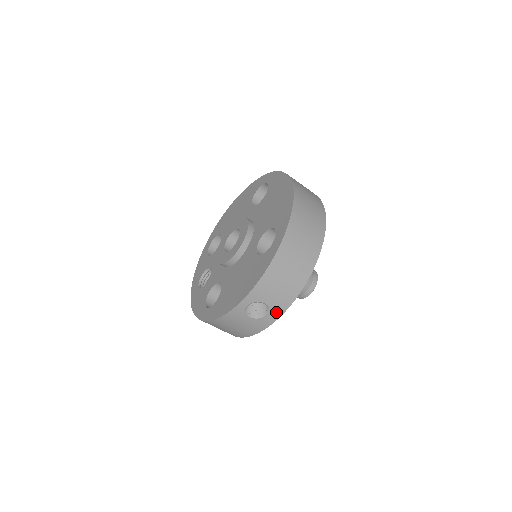
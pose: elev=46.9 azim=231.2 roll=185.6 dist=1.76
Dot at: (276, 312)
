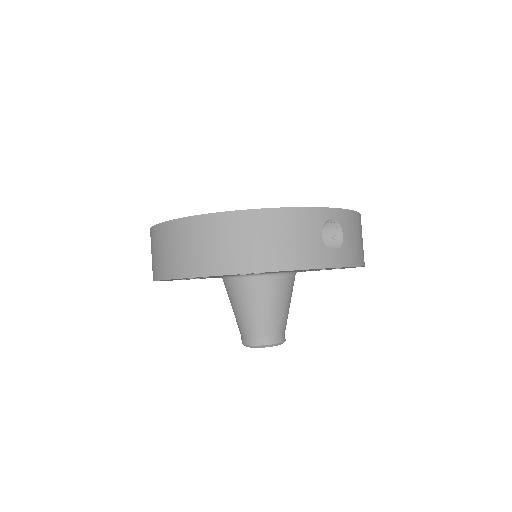
Dot at: (342, 257)
